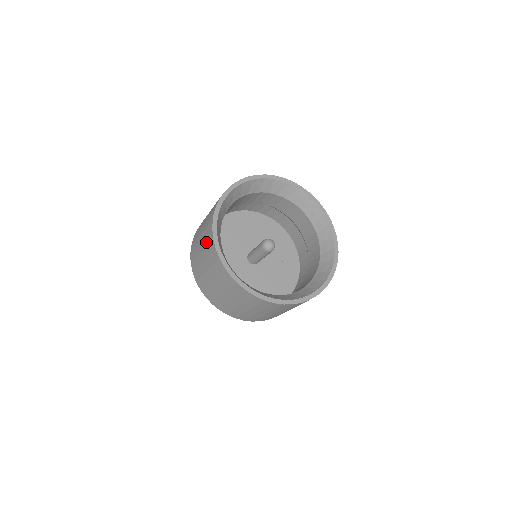
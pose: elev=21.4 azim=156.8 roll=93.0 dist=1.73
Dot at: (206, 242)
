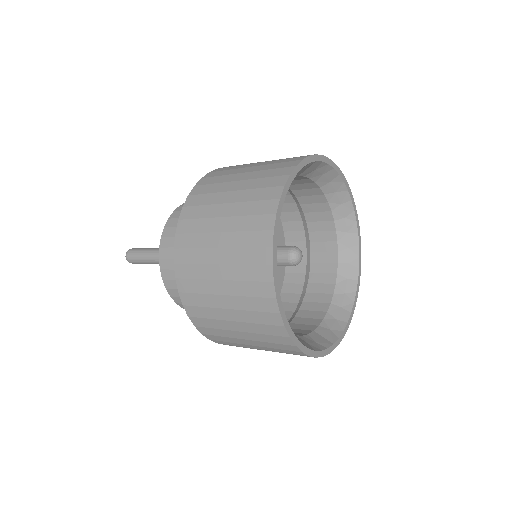
Dot at: (247, 291)
